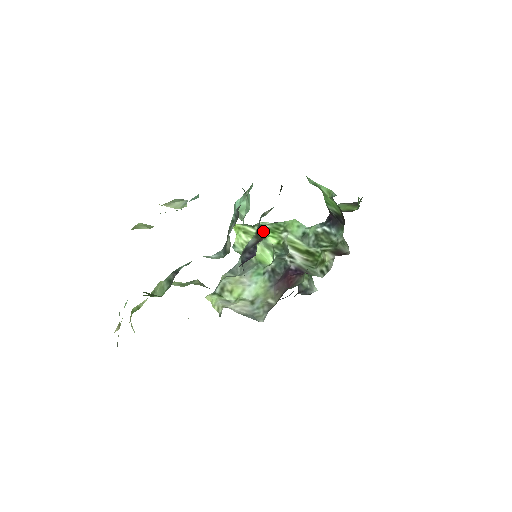
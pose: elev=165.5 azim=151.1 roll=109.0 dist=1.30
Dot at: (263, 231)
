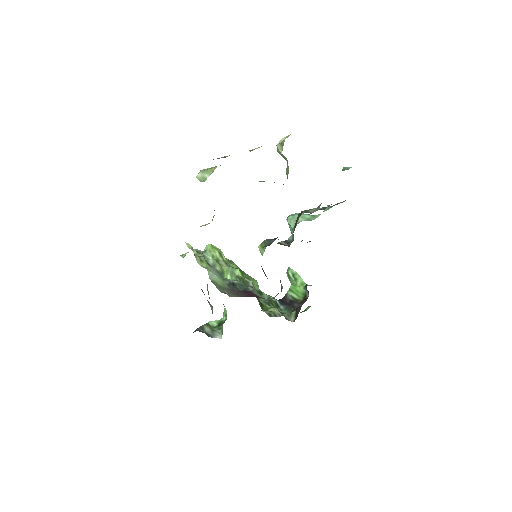
Dot at: (234, 264)
